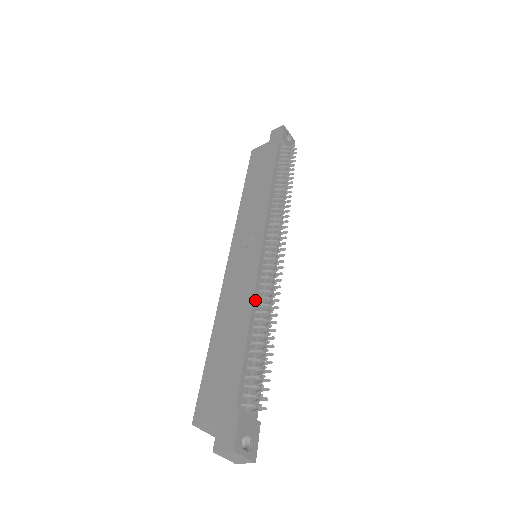
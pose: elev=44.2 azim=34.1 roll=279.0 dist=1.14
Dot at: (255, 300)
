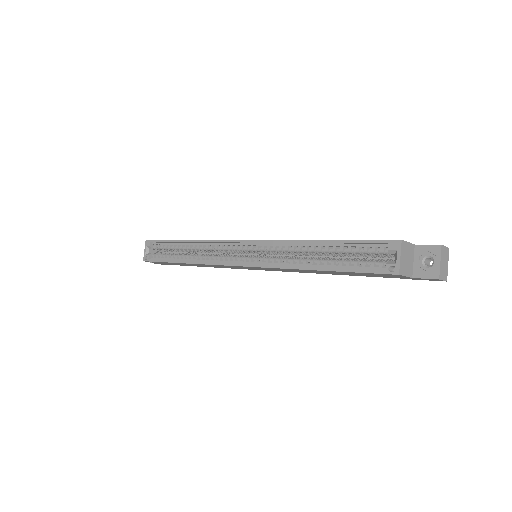
Dot at: occluded
